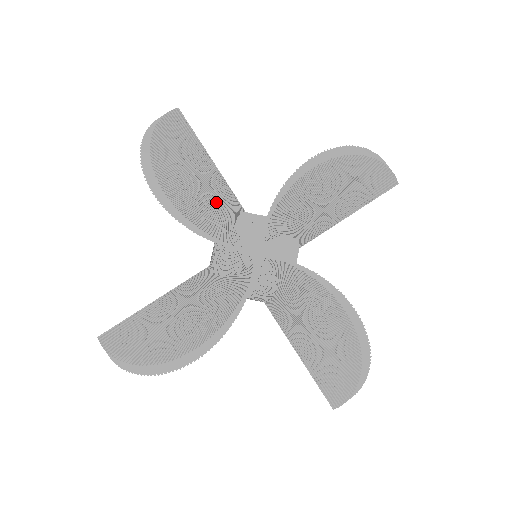
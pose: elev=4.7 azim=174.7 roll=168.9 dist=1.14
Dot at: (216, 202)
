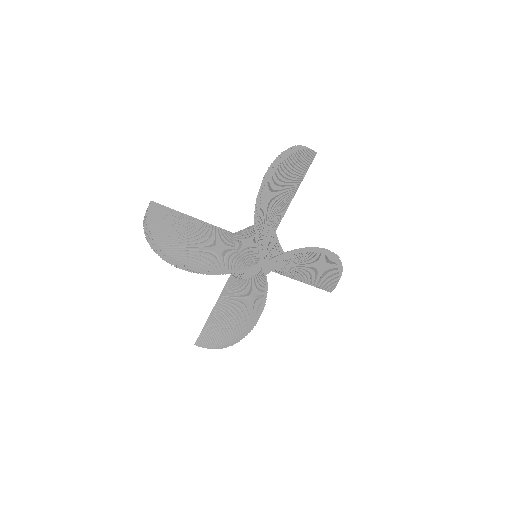
Dot at: (217, 245)
